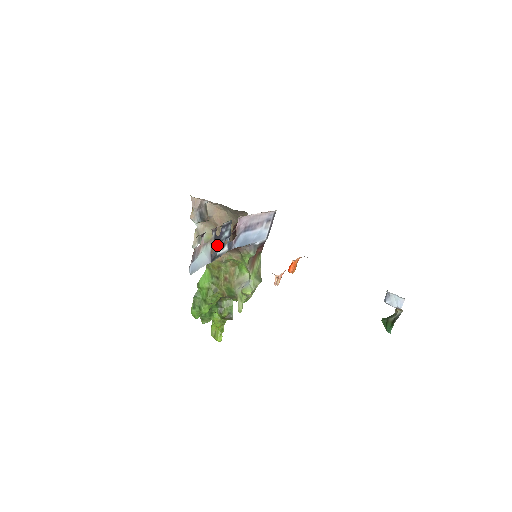
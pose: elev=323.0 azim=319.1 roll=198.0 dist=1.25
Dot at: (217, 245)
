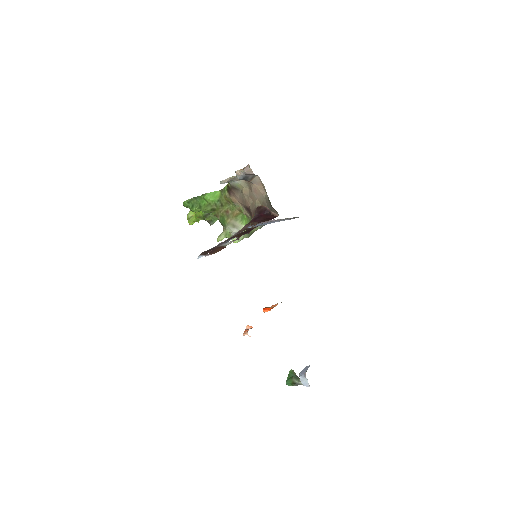
Dot at: (240, 195)
